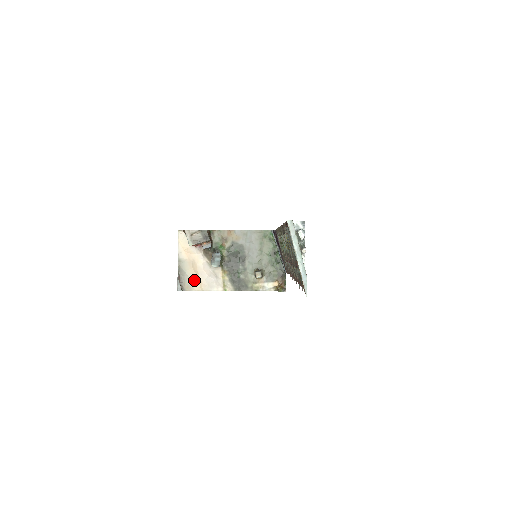
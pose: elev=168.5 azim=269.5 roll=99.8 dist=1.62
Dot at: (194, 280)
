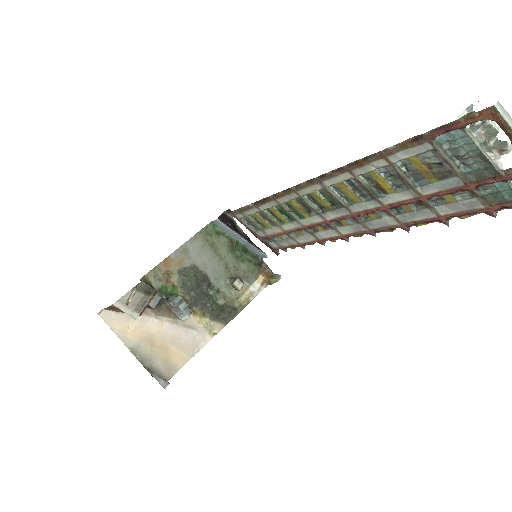
Dot at: (170, 357)
